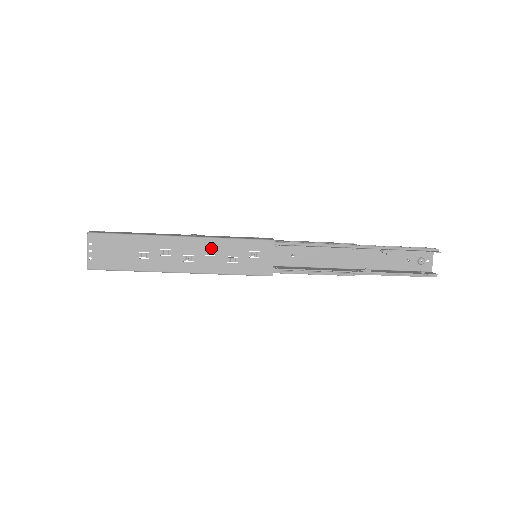
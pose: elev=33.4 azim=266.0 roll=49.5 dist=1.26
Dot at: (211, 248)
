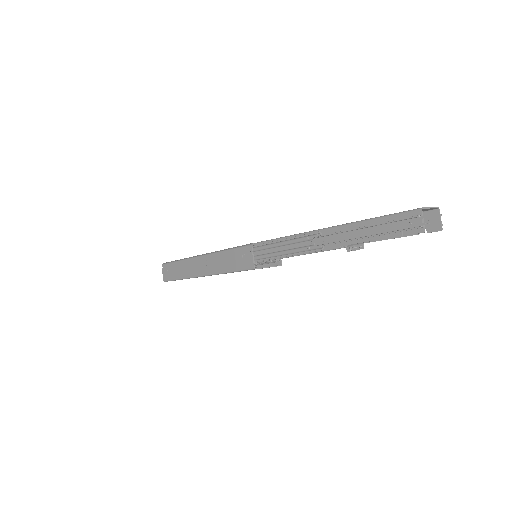
Dot at: occluded
